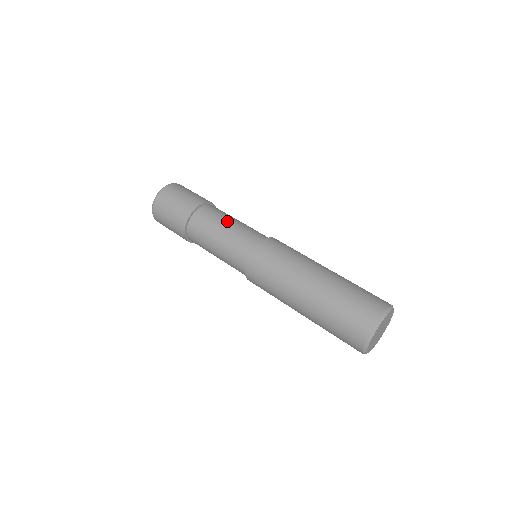
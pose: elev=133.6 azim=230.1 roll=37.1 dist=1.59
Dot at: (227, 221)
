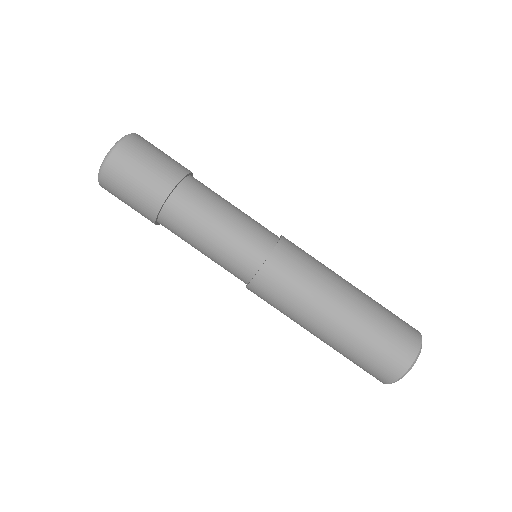
Dot at: (217, 216)
